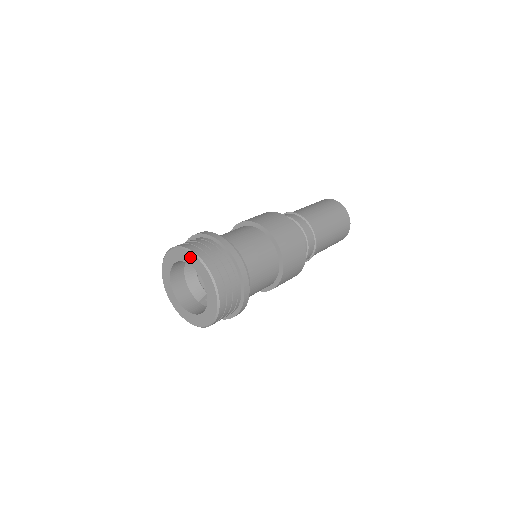
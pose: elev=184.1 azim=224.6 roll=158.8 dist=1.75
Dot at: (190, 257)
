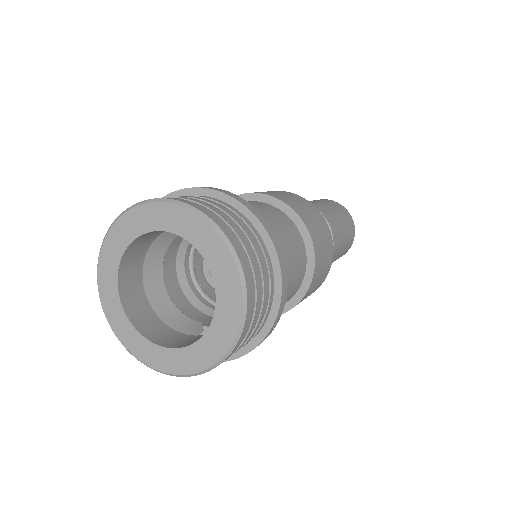
Dot at: (151, 213)
